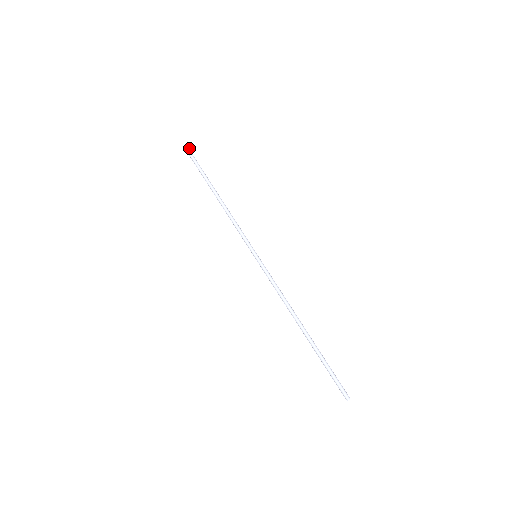
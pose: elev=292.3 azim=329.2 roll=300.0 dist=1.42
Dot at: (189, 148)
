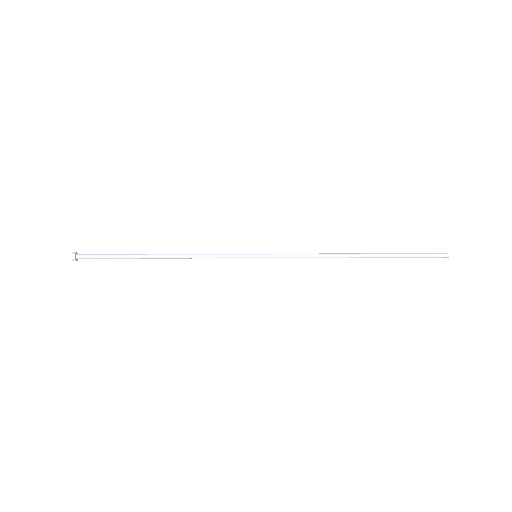
Dot at: (76, 254)
